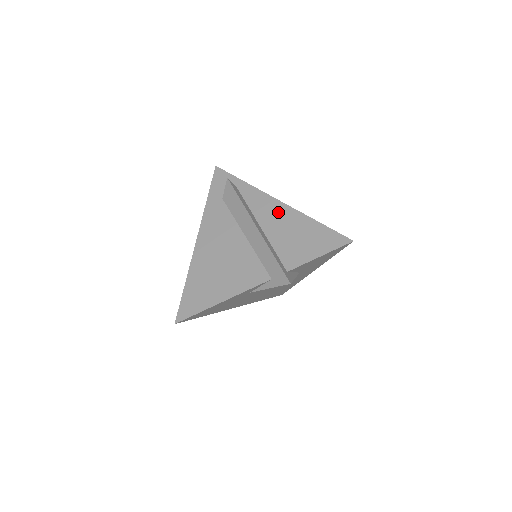
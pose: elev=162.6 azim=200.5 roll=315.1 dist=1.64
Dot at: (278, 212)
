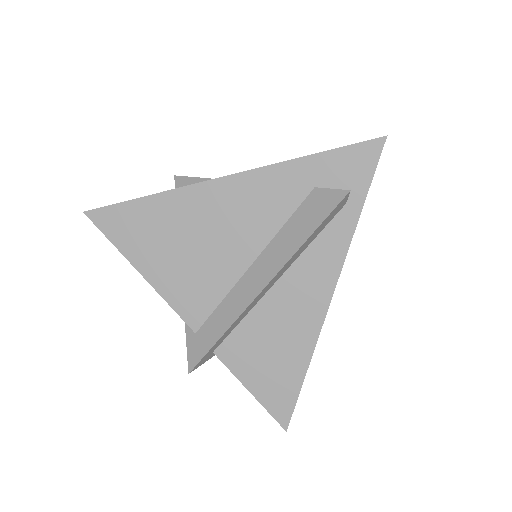
Dot at: (309, 303)
